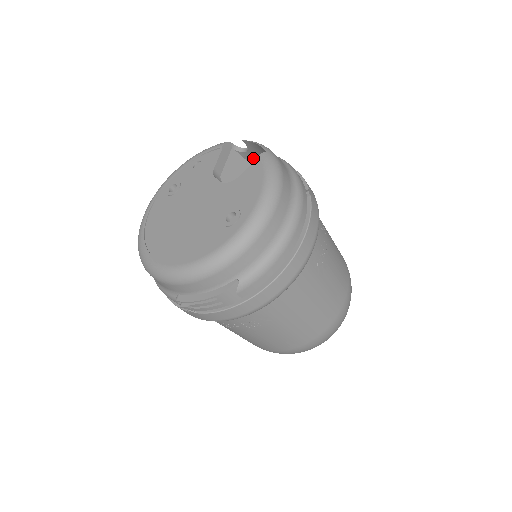
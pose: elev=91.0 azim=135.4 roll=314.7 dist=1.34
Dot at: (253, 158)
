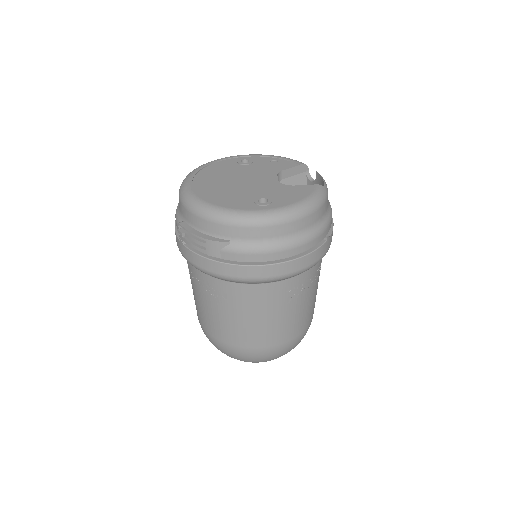
Dot at: occluded
